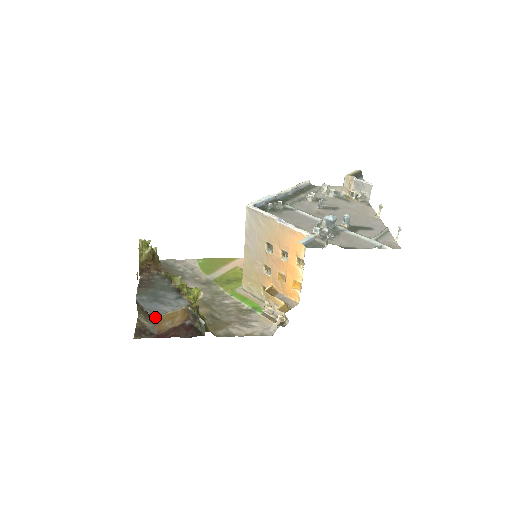
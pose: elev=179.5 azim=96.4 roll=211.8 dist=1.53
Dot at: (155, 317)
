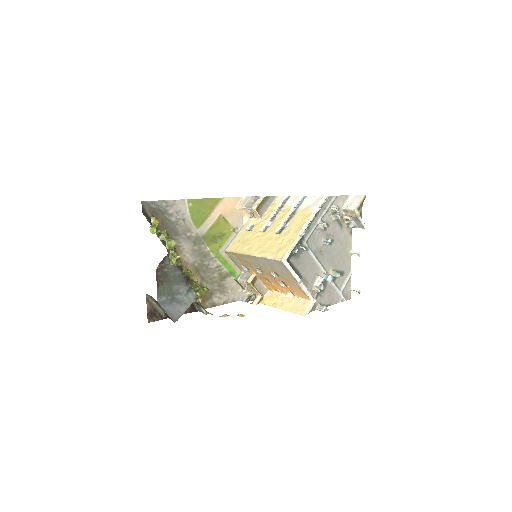
Dot at: occluded
